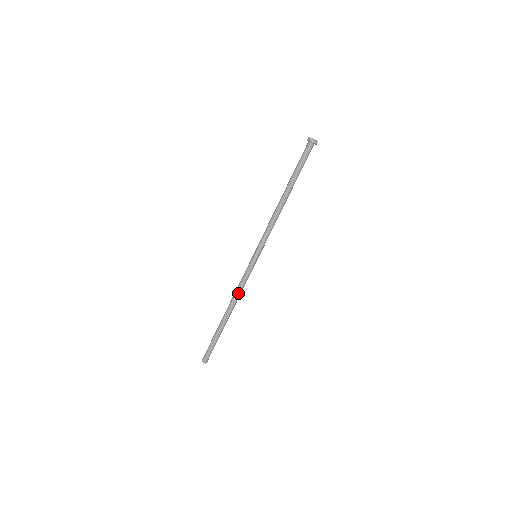
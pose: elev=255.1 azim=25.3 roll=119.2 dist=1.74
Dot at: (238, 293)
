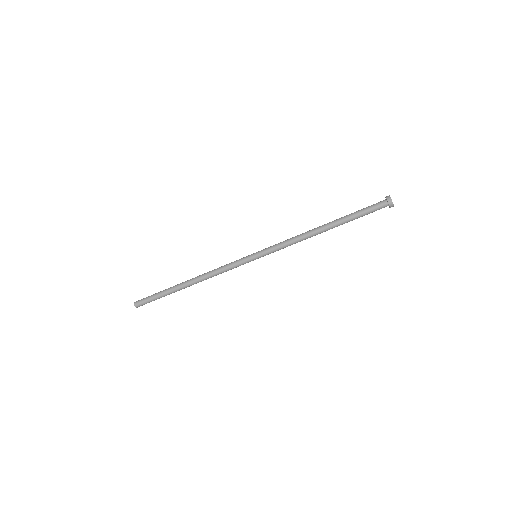
Dot at: (215, 275)
